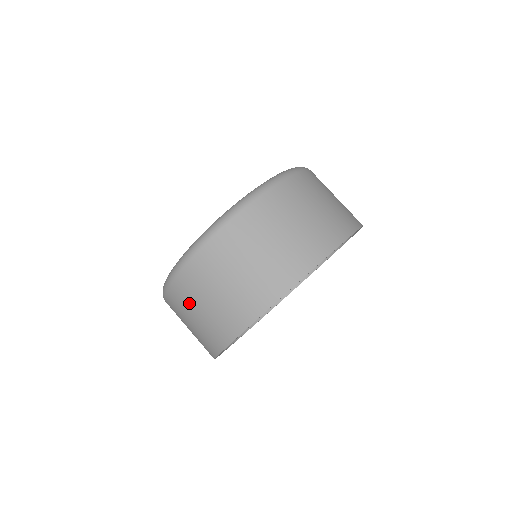
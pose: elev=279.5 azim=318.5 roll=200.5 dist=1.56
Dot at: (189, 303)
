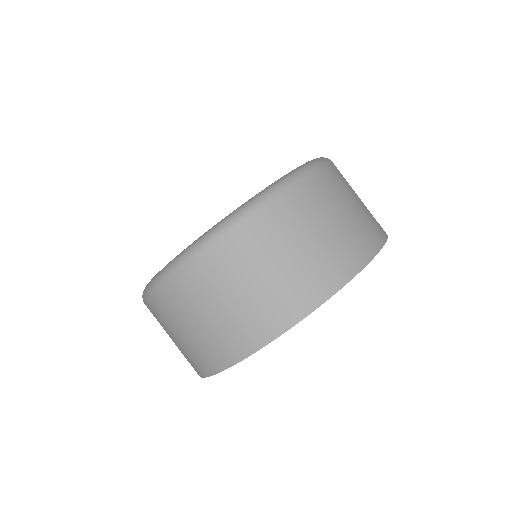
Dot at: occluded
